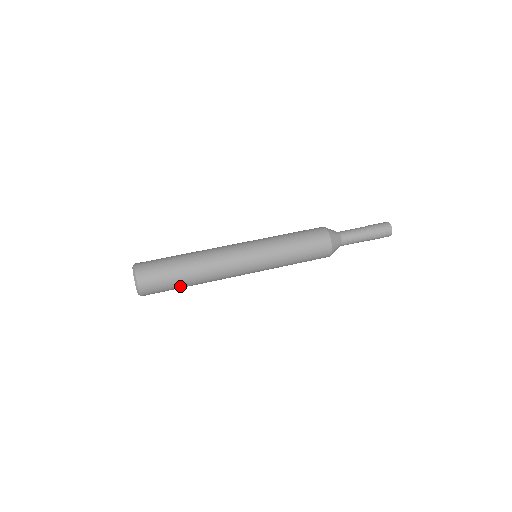
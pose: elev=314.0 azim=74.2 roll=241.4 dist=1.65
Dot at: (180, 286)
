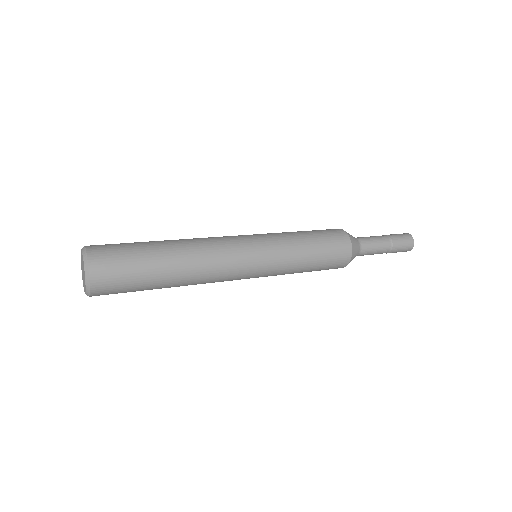
Dot at: (150, 289)
